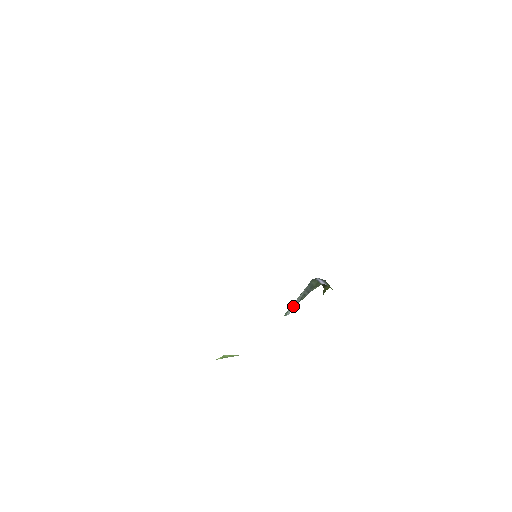
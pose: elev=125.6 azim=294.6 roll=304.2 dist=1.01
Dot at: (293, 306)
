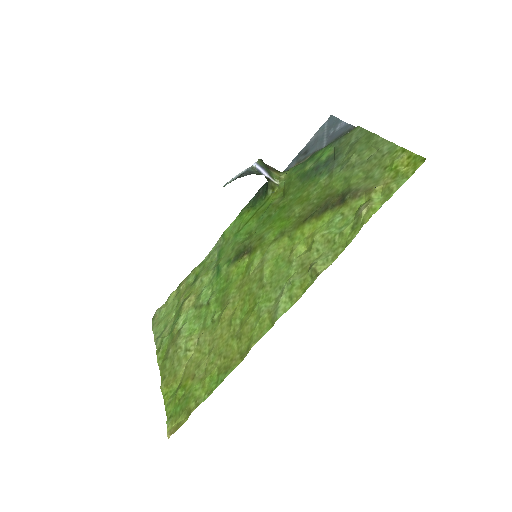
Dot at: occluded
